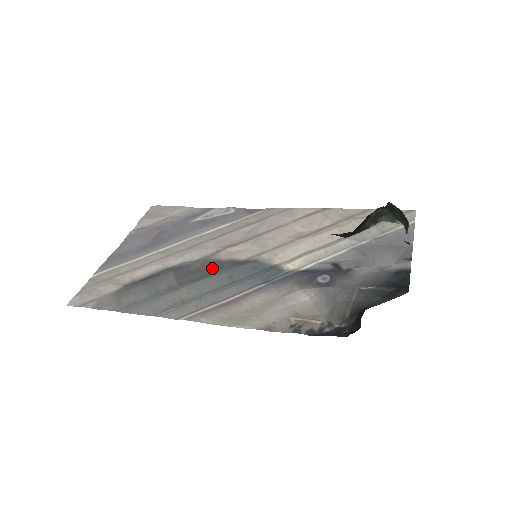
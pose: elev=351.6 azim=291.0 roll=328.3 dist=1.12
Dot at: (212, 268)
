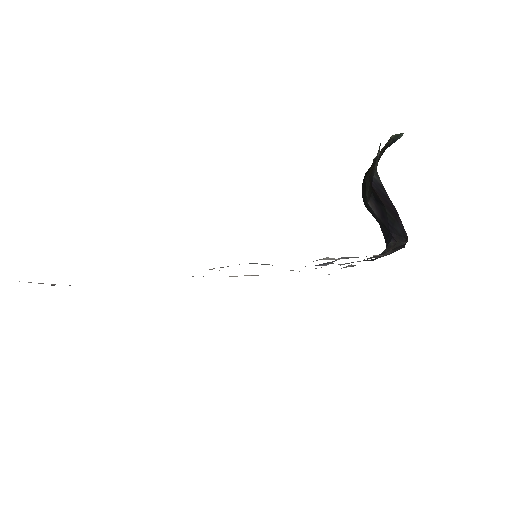
Dot at: occluded
